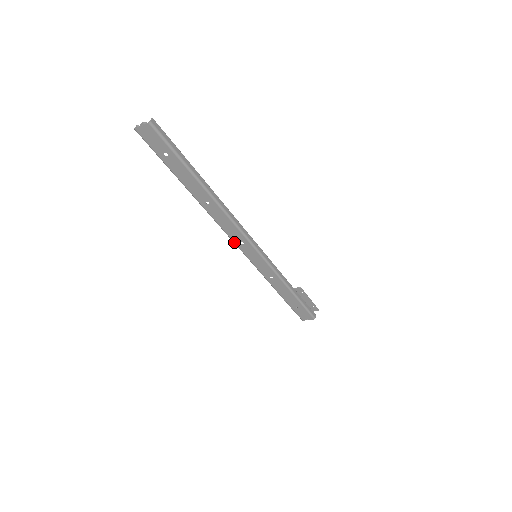
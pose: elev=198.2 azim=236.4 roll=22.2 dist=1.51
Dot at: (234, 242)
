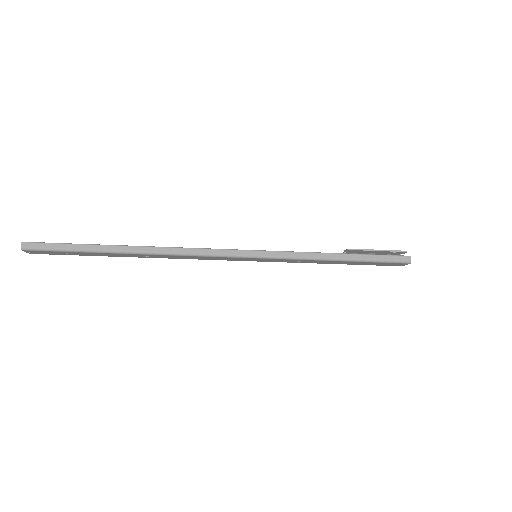
Dot at: occluded
